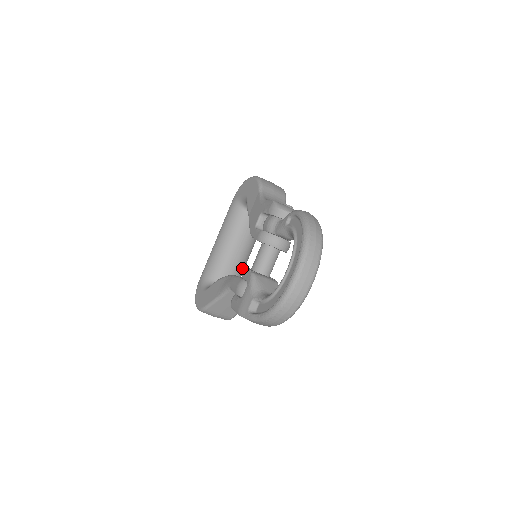
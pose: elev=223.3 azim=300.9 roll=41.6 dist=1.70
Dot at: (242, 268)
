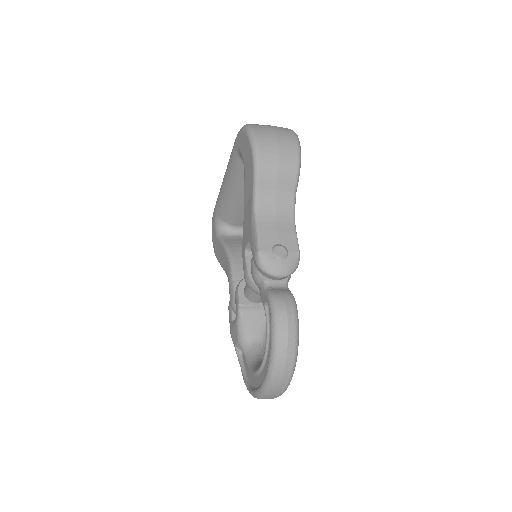
Dot at: occluded
